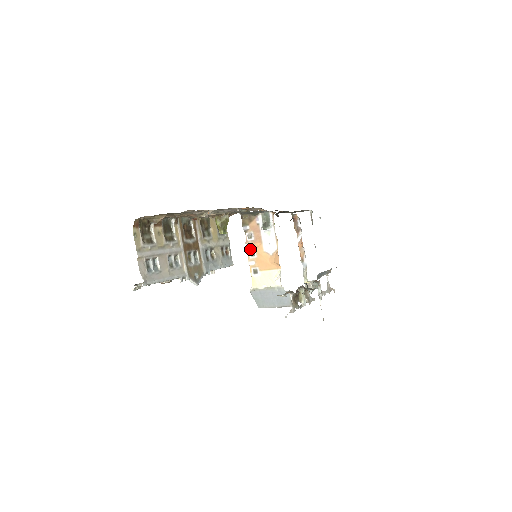
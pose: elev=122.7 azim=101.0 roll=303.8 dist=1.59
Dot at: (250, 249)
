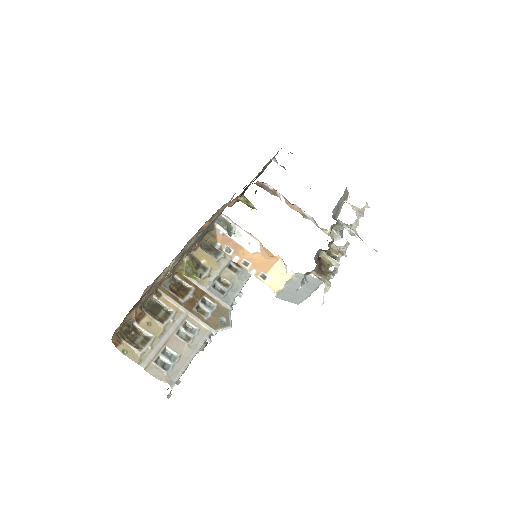
Dot at: (239, 261)
